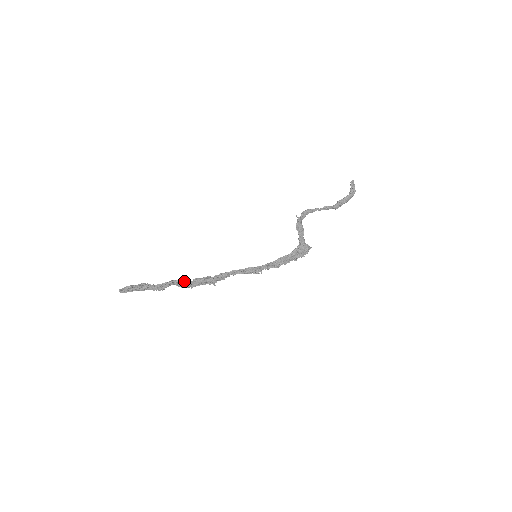
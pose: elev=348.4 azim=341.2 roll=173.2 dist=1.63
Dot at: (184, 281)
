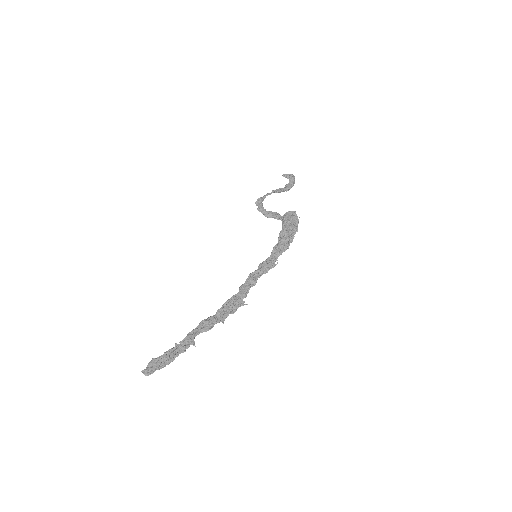
Dot at: (205, 320)
